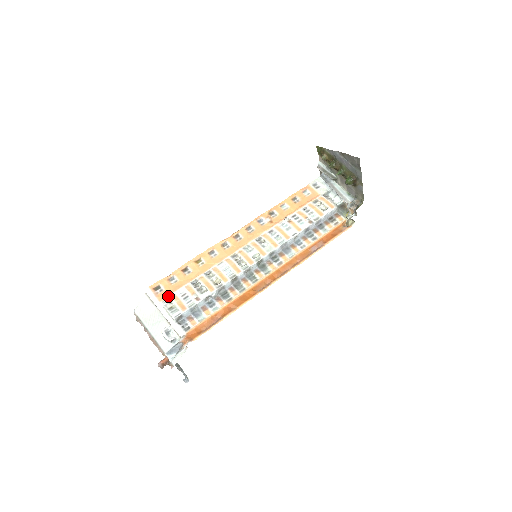
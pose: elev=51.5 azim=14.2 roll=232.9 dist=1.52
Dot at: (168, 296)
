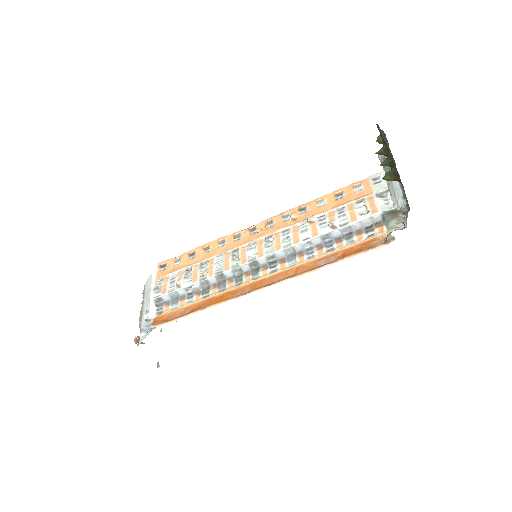
Dot at: (164, 276)
